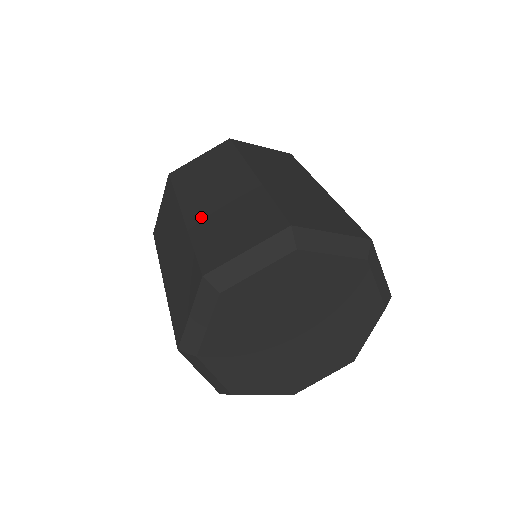
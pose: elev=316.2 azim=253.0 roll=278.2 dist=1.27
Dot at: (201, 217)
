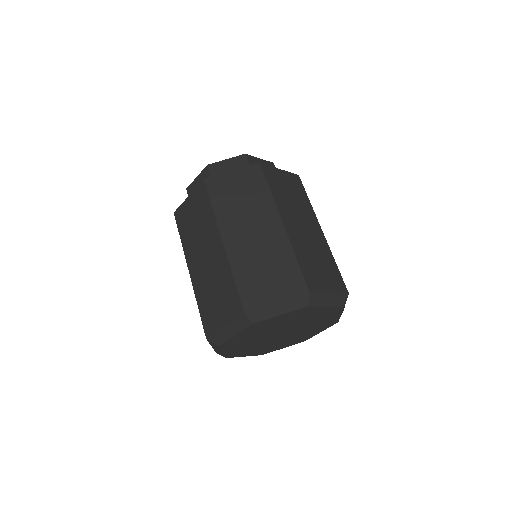
Dot at: (239, 250)
